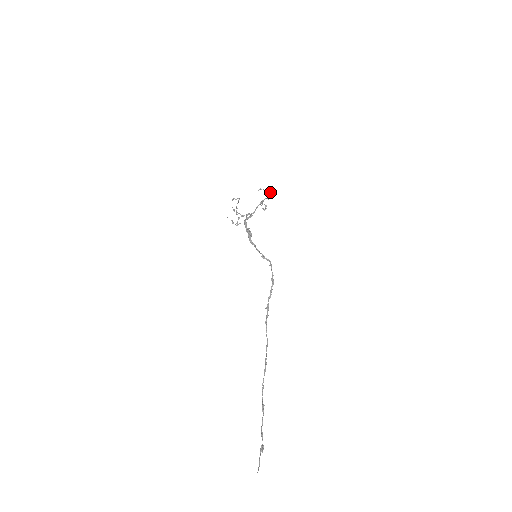
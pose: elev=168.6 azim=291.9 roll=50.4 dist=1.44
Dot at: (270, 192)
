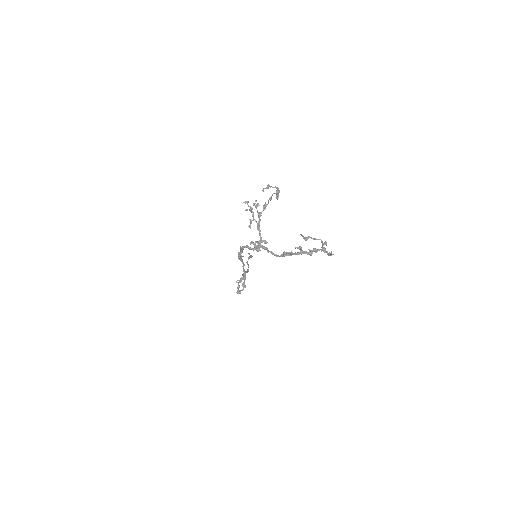
Dot at: occluded
